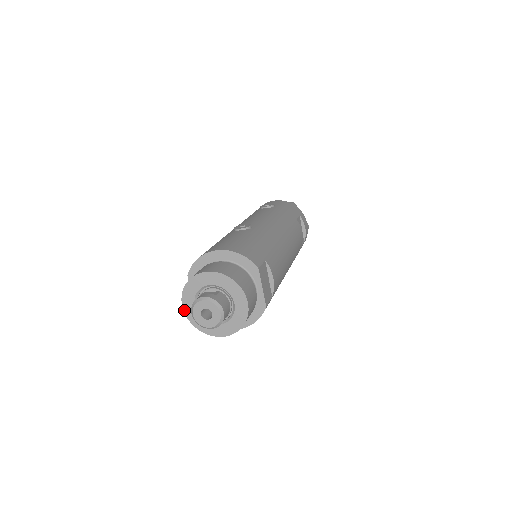
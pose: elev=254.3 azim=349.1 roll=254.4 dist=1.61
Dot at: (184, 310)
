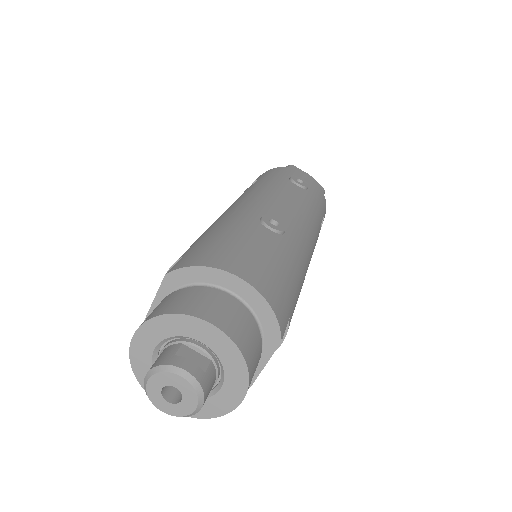
Dot at: (132, 341)
